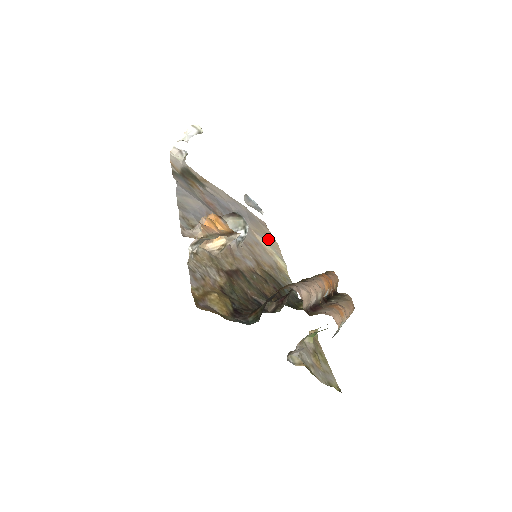
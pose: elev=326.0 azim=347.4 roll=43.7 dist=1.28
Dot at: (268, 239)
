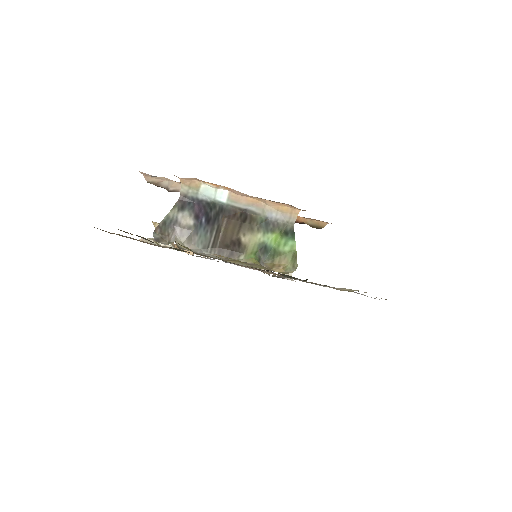
Dot at: occluded
